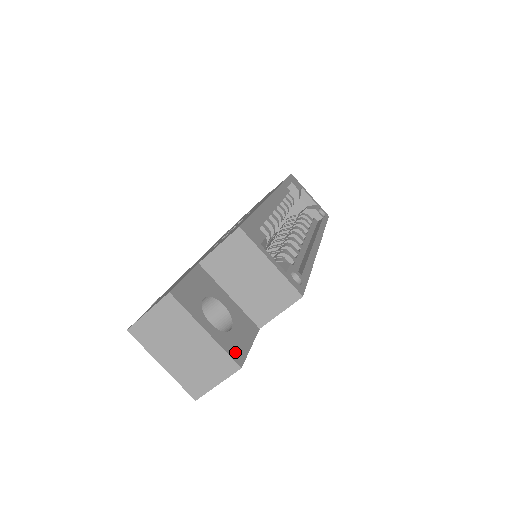
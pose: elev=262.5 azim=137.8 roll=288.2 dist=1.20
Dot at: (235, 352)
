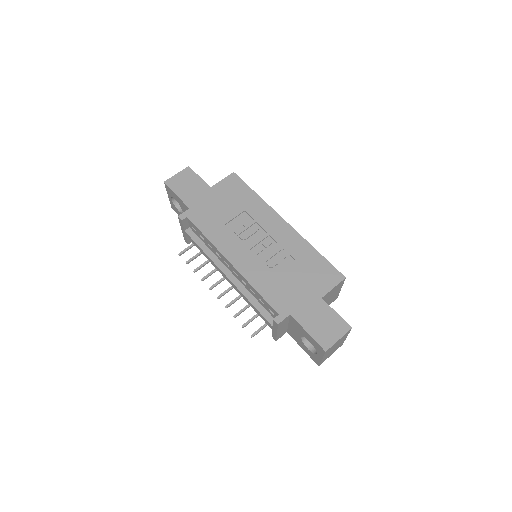
Dot at: occluded
